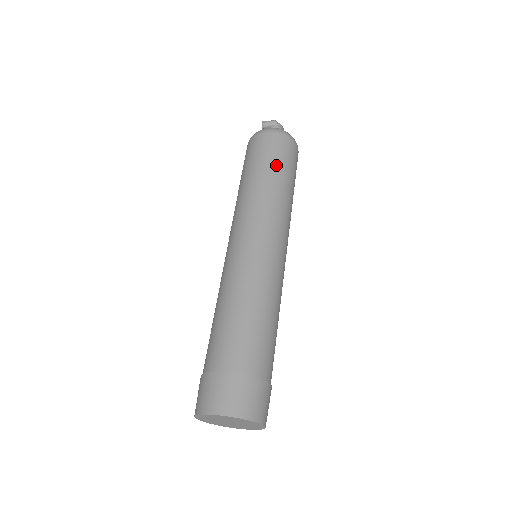
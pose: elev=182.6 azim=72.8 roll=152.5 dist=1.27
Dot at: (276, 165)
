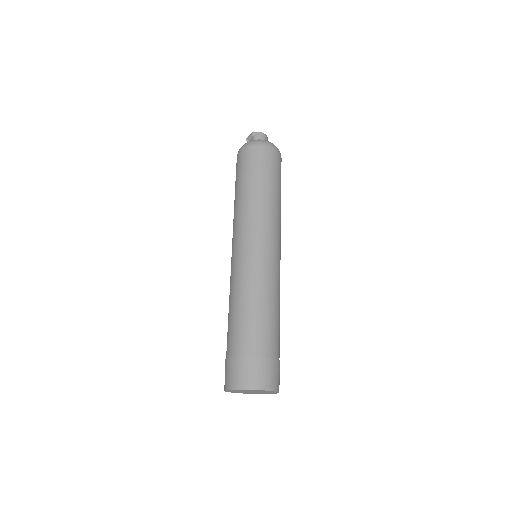
Dot at: (247, 177)
